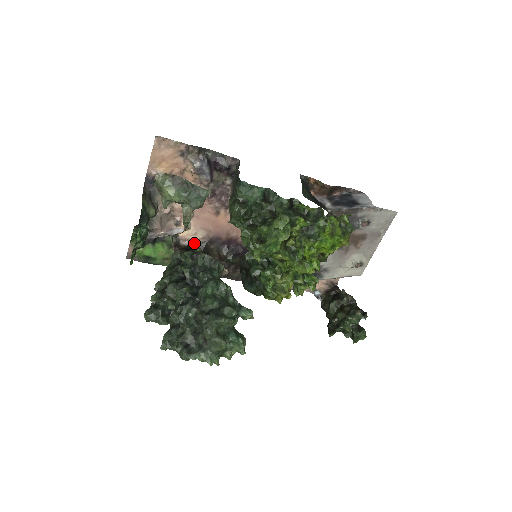
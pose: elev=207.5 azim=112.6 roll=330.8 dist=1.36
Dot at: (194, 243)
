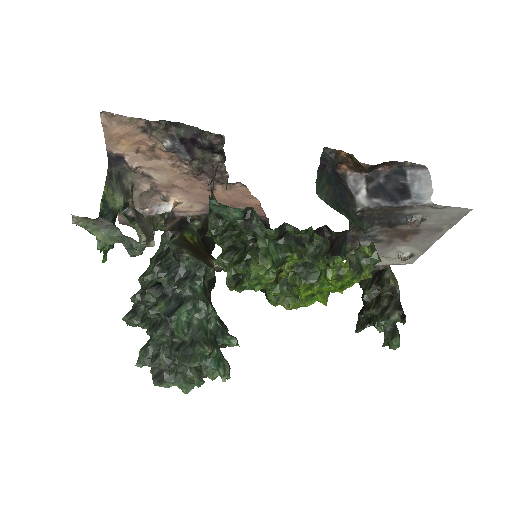
Dot at: (192, 215)
